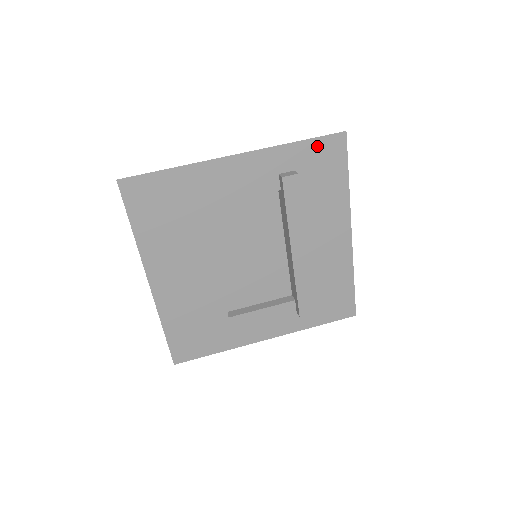
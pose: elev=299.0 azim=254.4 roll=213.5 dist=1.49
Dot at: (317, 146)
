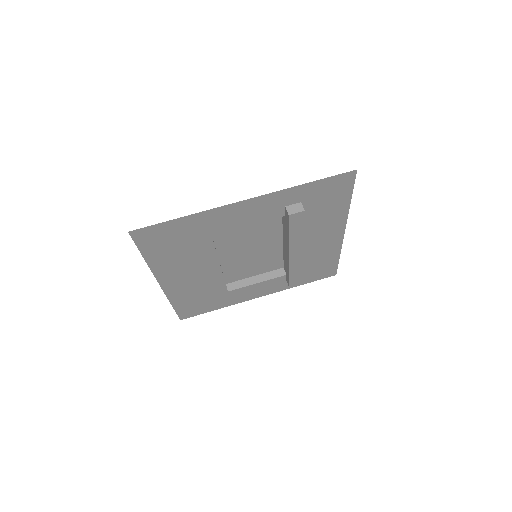
Dot at: (326, 183)
